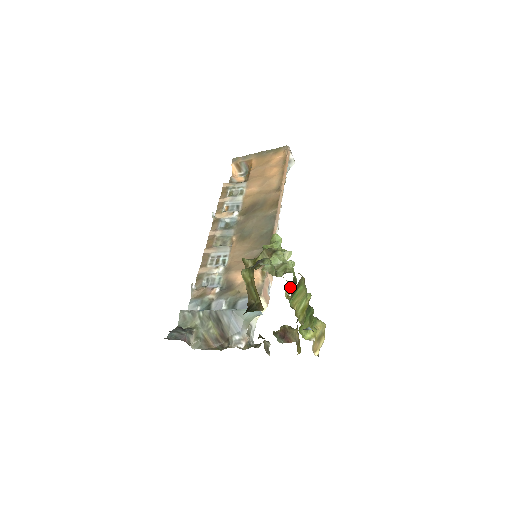
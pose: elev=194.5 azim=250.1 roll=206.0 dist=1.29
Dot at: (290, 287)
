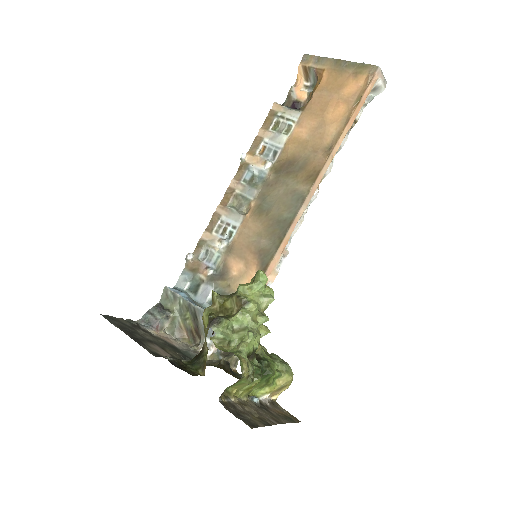
Dot at: (262, 333)
